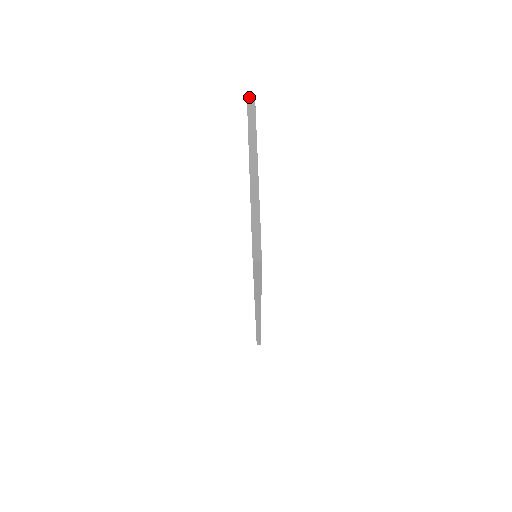
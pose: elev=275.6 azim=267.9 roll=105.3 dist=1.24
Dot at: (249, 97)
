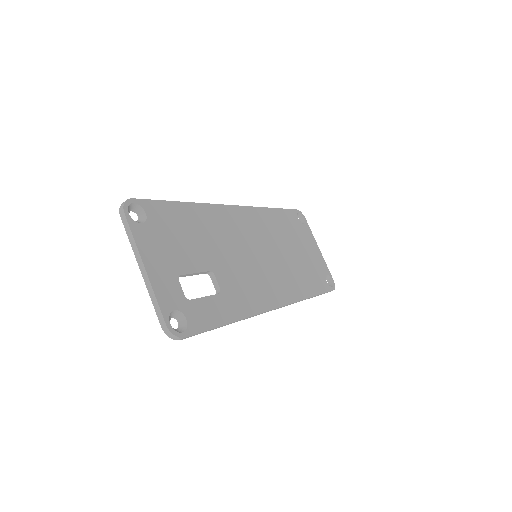
Dot at: (120, 210)
